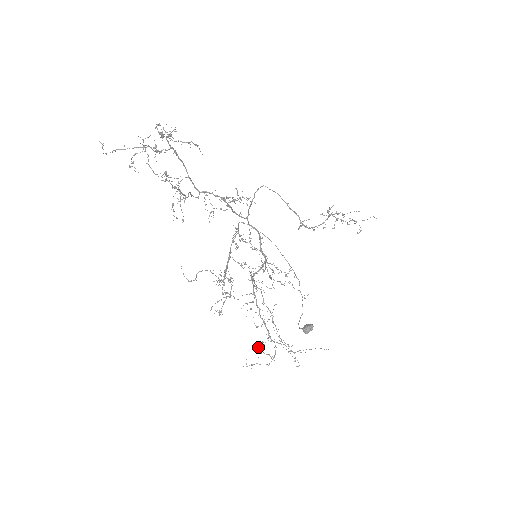
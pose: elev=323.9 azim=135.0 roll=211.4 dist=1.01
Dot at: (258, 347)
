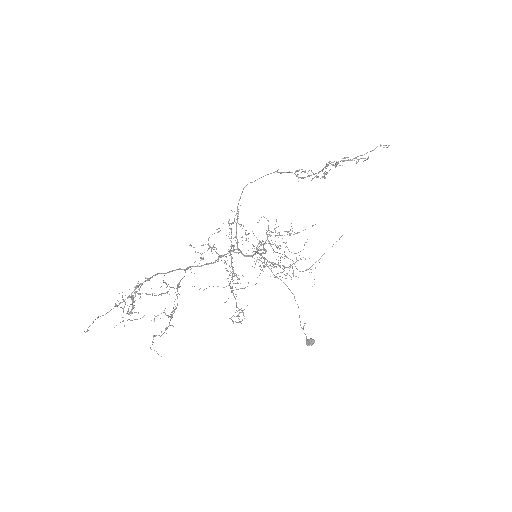
Dot at: (278, 262)
